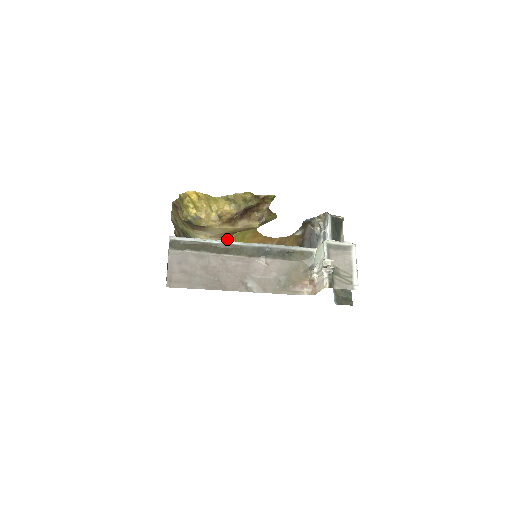
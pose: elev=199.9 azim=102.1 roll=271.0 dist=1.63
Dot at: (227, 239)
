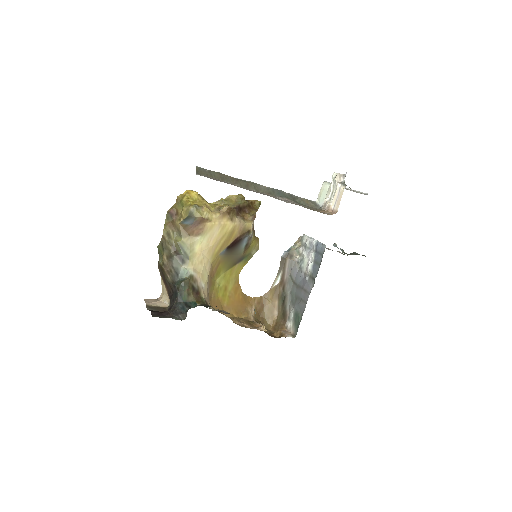
Dot at: (213, 280)
